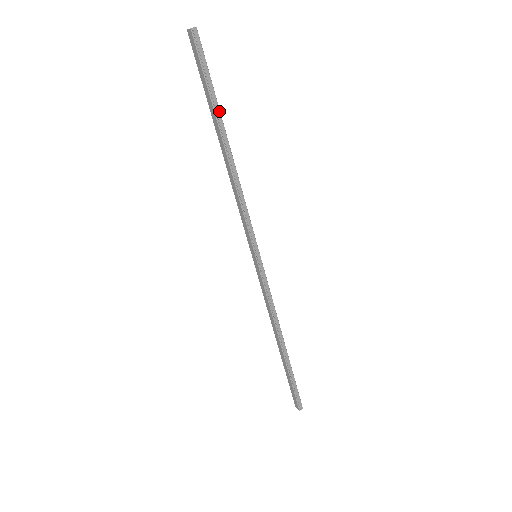
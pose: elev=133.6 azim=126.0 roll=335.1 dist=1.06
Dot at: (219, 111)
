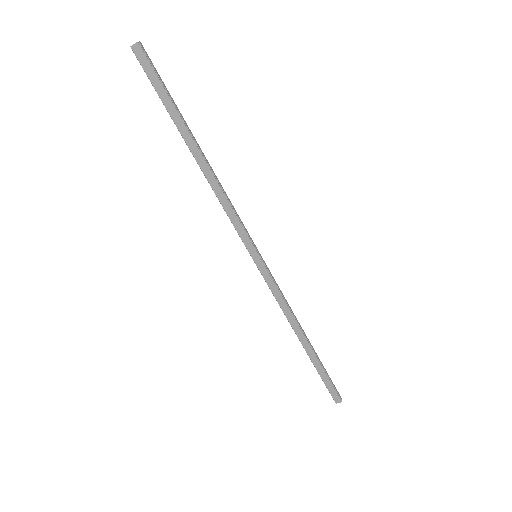
Dot at: (183, 118)
